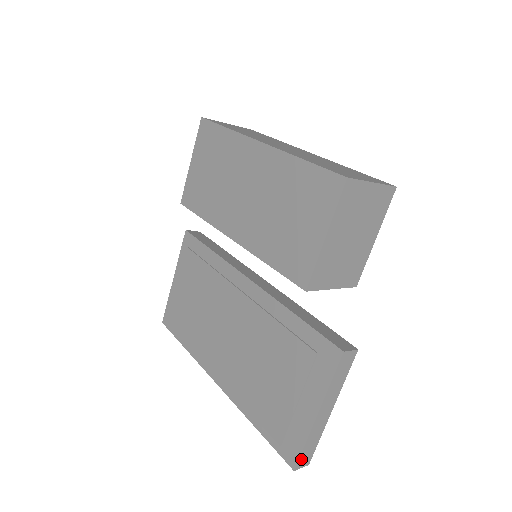
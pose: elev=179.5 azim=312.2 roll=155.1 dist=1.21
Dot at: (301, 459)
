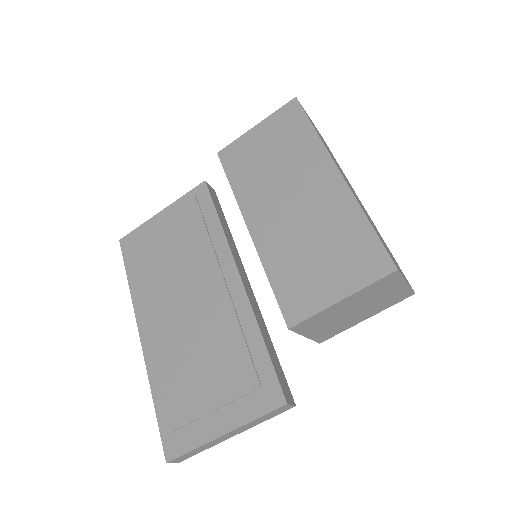
Dot at: (179, 457)
